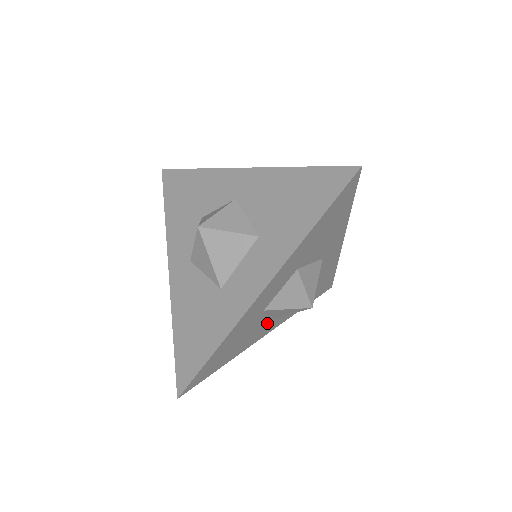
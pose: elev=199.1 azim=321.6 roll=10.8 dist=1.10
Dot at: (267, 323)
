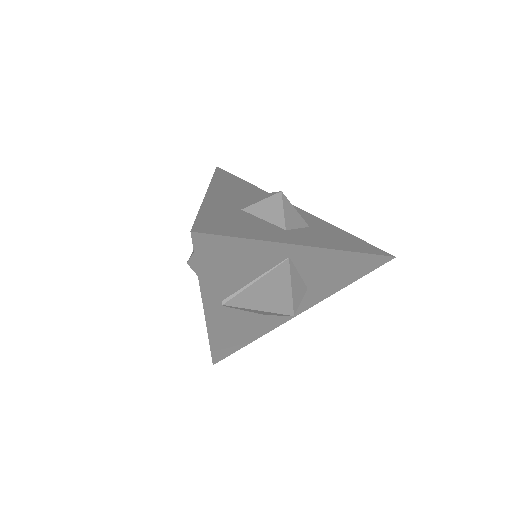
Dot at: (280, 230)
